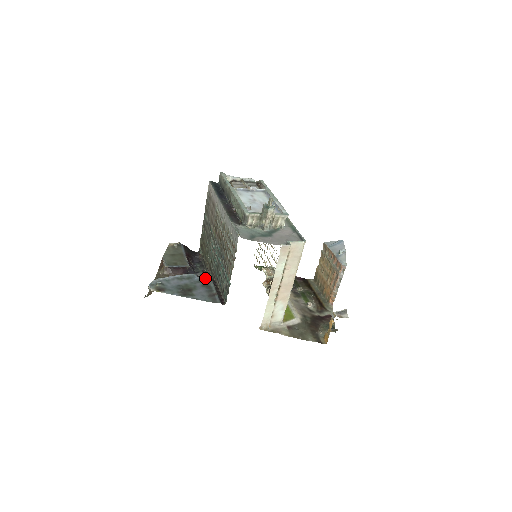
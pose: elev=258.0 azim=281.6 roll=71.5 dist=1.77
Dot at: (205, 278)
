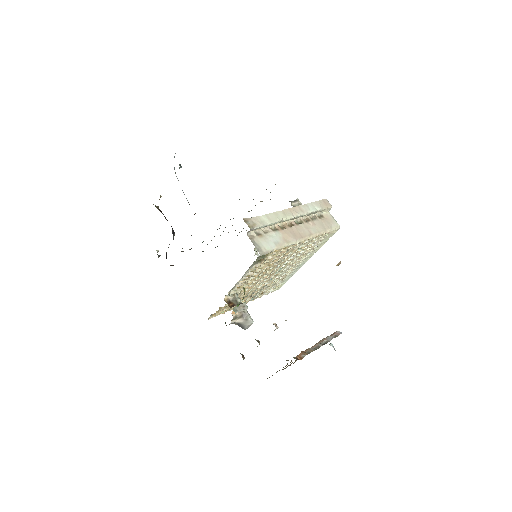
Dot at: occluded
